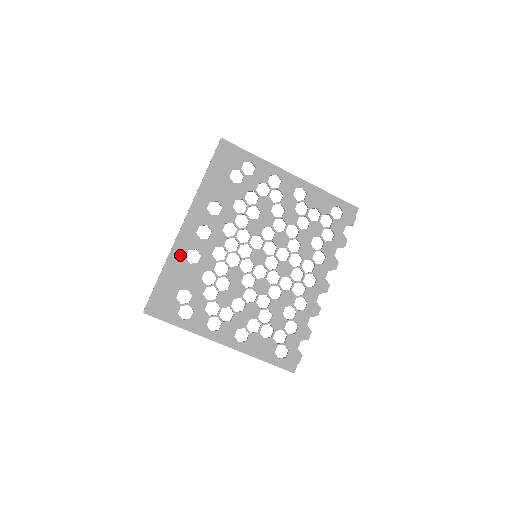
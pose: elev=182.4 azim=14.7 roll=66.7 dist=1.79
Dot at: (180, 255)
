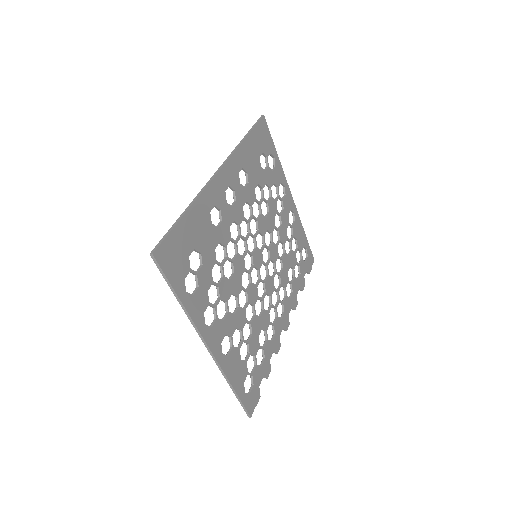
Dot at: (207, 205)
